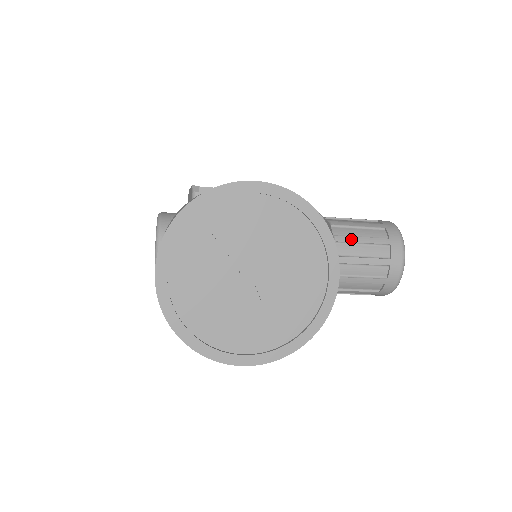
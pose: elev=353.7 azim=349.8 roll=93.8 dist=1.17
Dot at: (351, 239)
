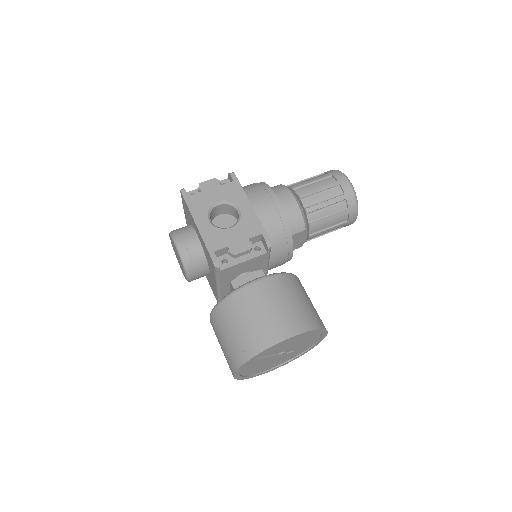
Dot at: (321, 222)
